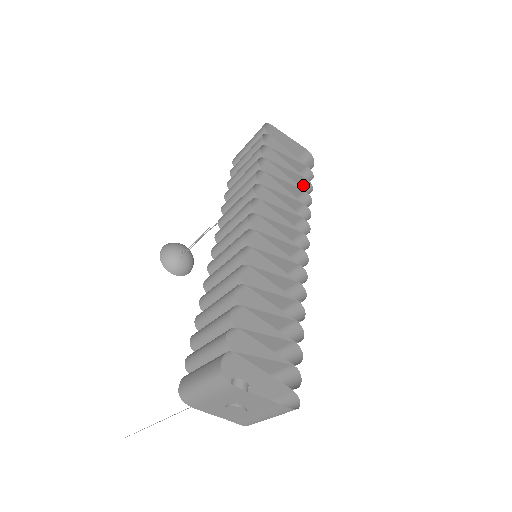
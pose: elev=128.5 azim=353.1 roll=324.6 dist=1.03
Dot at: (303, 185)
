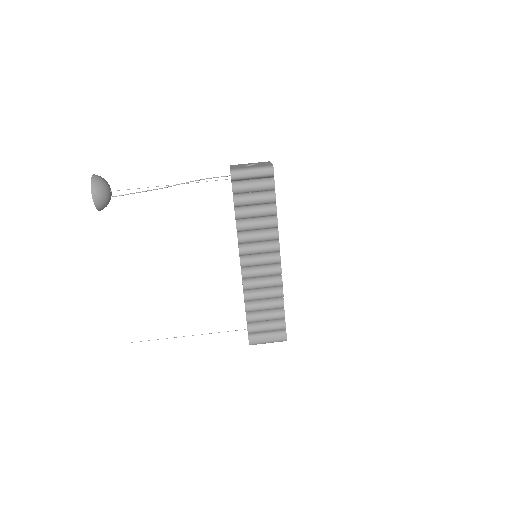
Dot at: occluded
